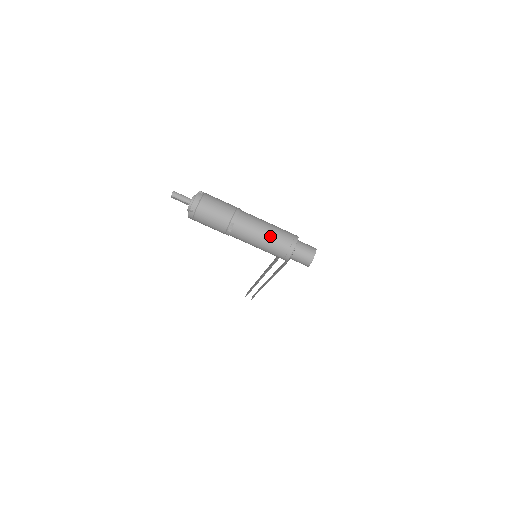
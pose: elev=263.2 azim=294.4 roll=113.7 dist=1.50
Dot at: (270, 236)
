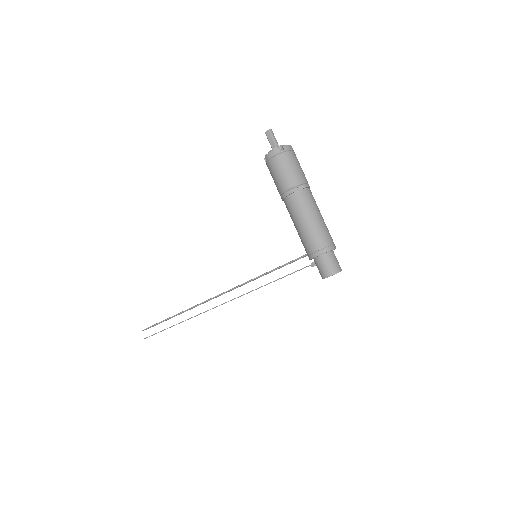
Dot at: (322, 223)
